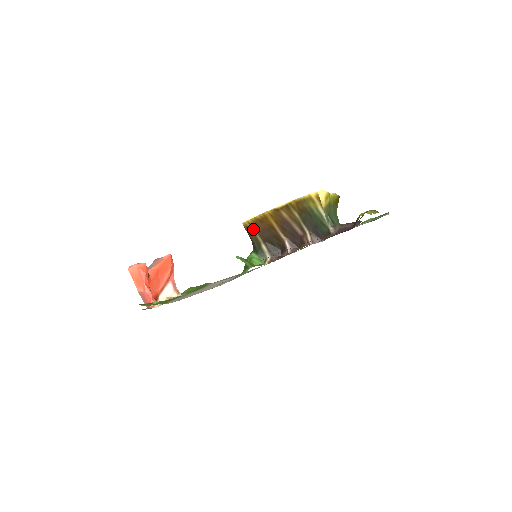
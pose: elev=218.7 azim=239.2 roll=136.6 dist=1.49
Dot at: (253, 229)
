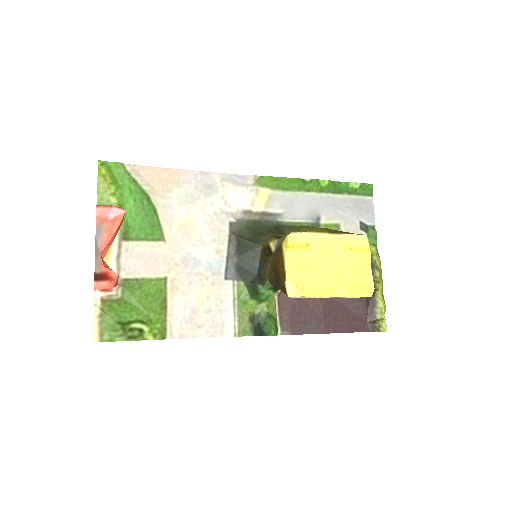
Dot at: occluded
